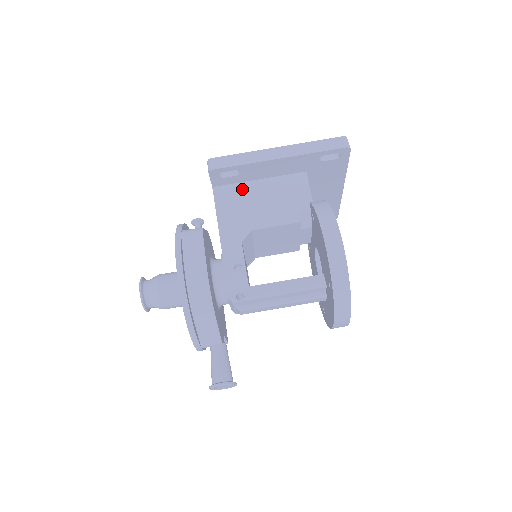
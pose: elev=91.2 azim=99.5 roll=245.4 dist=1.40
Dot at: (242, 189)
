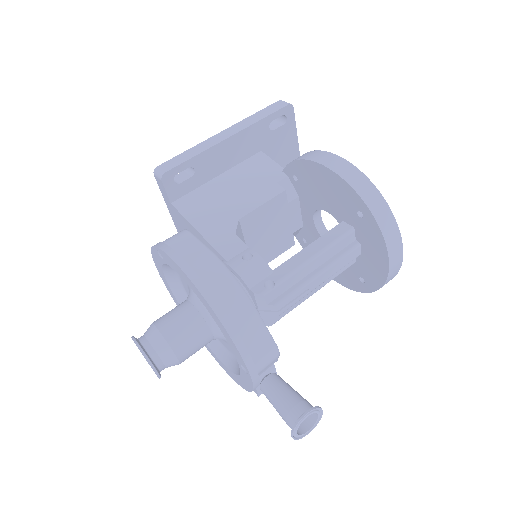
Dot at: (205, 191)
